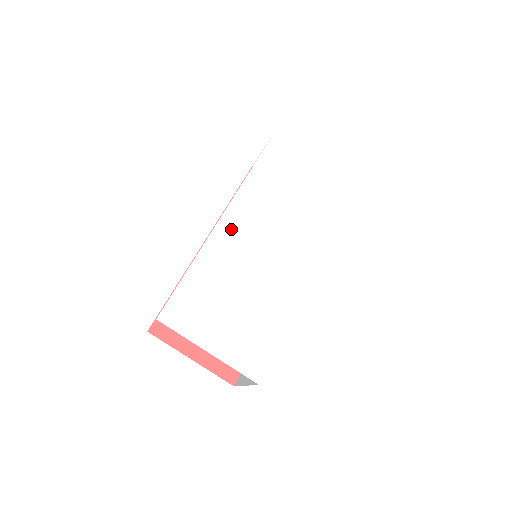
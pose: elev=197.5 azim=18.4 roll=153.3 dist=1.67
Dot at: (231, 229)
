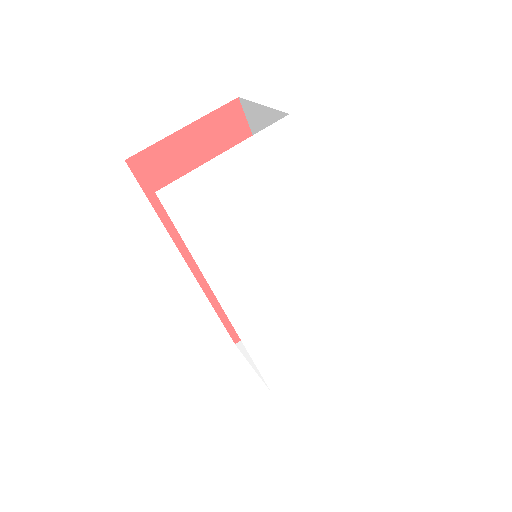
Dot at: (243, 310)
